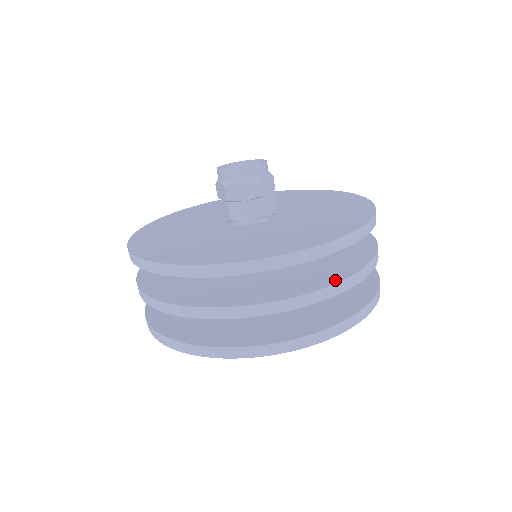
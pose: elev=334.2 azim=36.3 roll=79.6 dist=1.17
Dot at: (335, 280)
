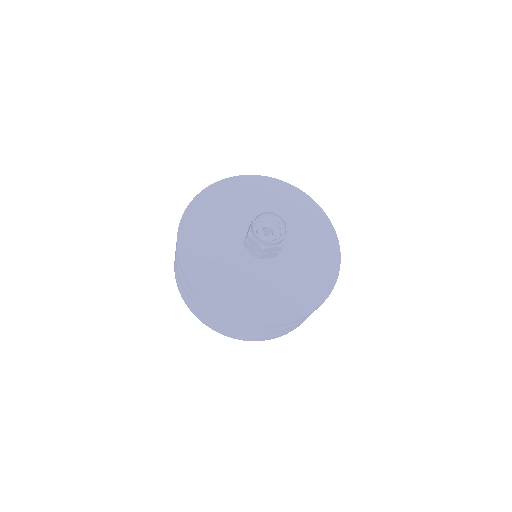
Dot at: (251, 329)
